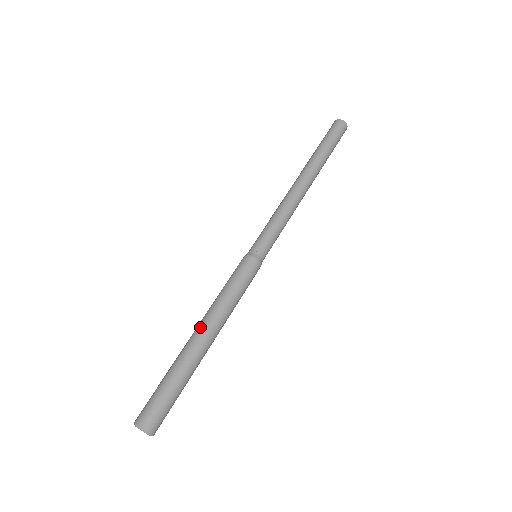
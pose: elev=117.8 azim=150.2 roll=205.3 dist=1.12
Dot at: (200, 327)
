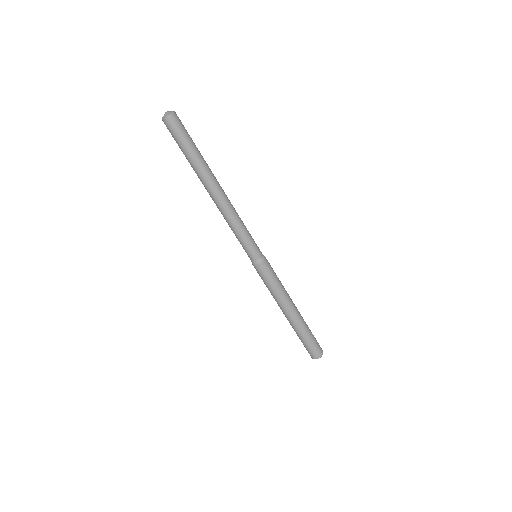
Dot at: (288, 312)
